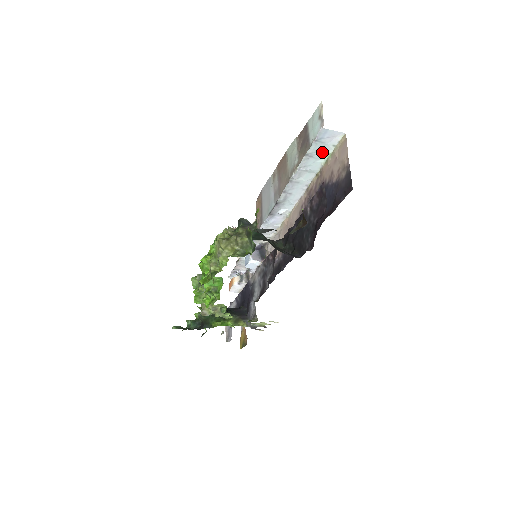
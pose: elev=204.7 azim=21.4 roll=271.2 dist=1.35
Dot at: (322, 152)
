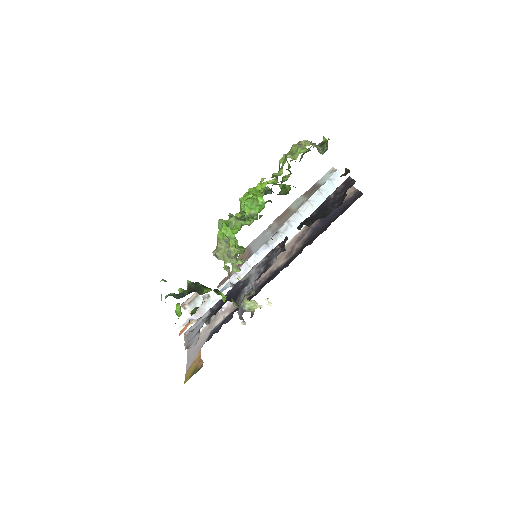
Dot at: (329, 193)
